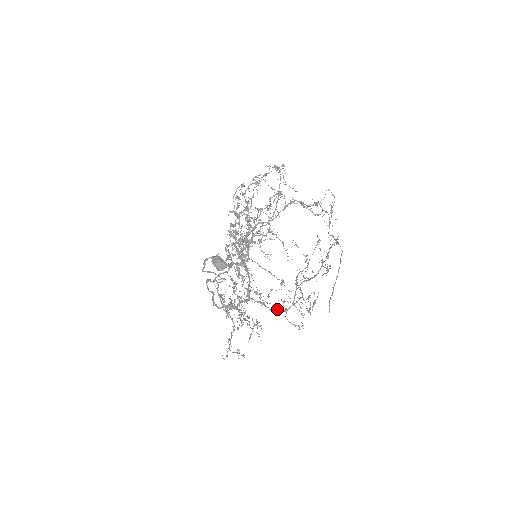
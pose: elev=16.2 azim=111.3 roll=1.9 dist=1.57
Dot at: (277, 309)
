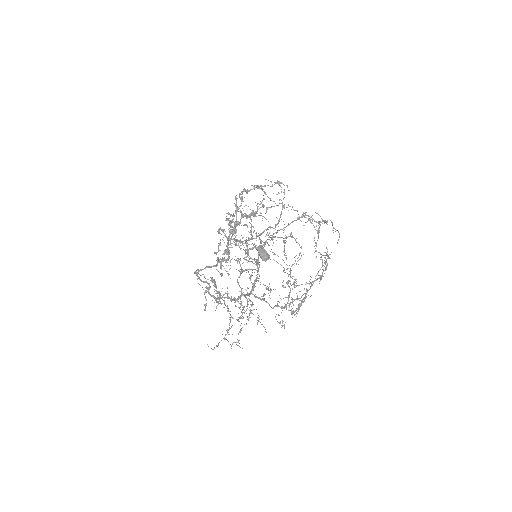
Dot at: (276, 306)
